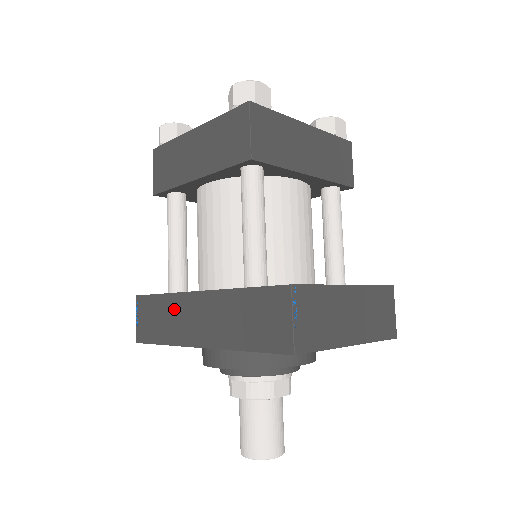
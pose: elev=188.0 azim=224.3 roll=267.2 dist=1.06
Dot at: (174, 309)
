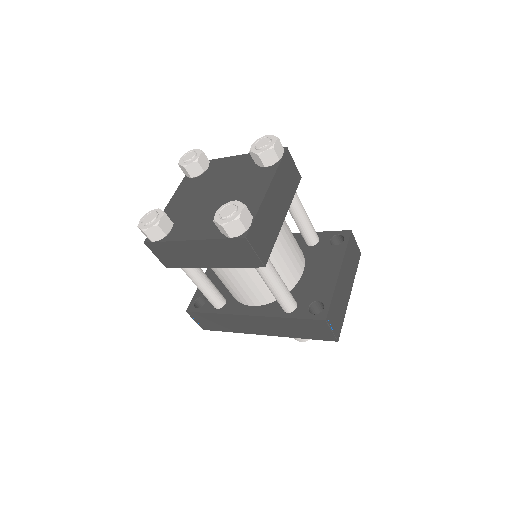
Dot at: (231, 320)
